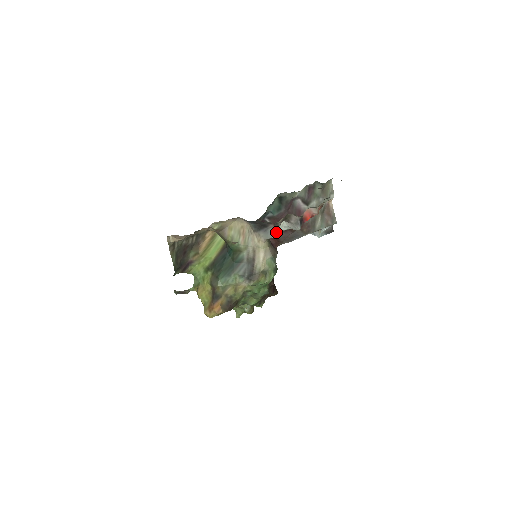
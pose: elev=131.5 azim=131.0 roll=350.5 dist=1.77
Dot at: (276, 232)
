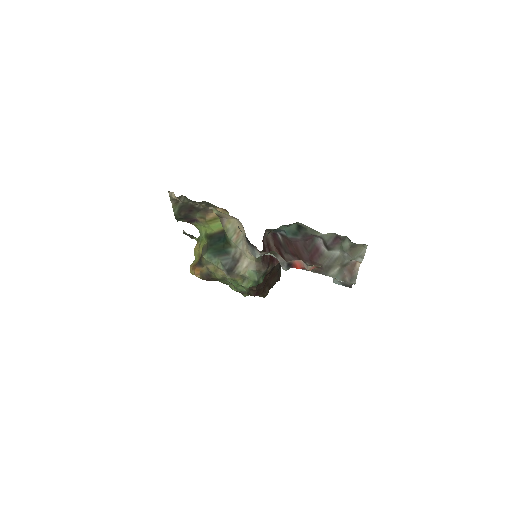
Dot at: (284, 251)
